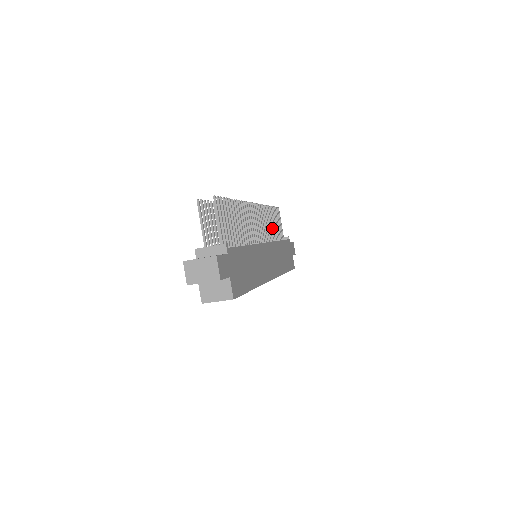
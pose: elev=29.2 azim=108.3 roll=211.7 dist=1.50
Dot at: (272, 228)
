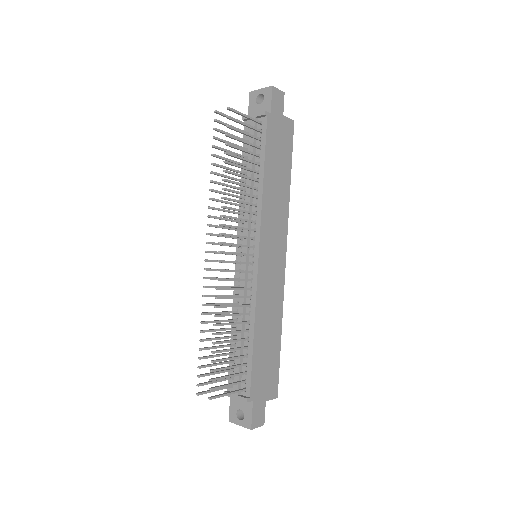
Dot at: (245, 178)
